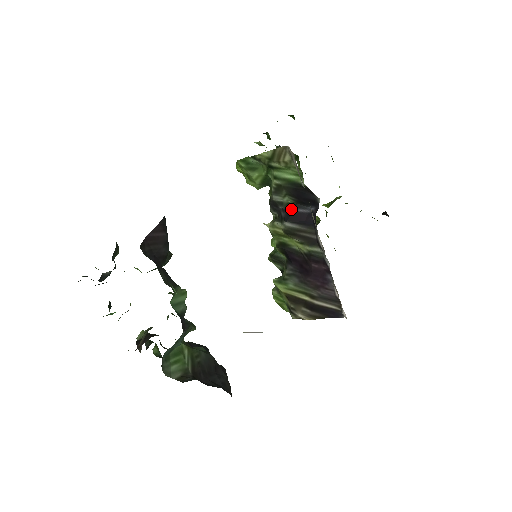
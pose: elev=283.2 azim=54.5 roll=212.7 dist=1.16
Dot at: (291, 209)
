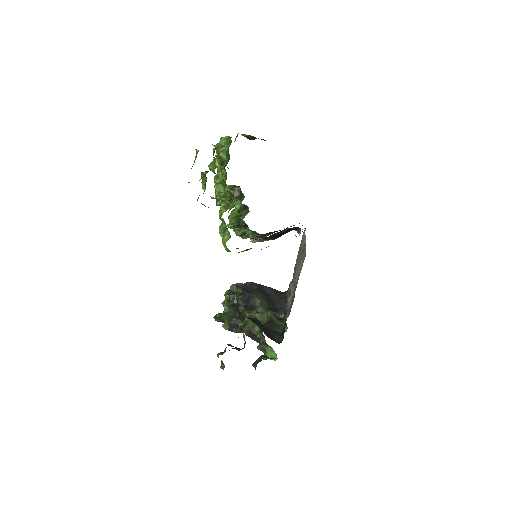
Dot at: (275, 235)
